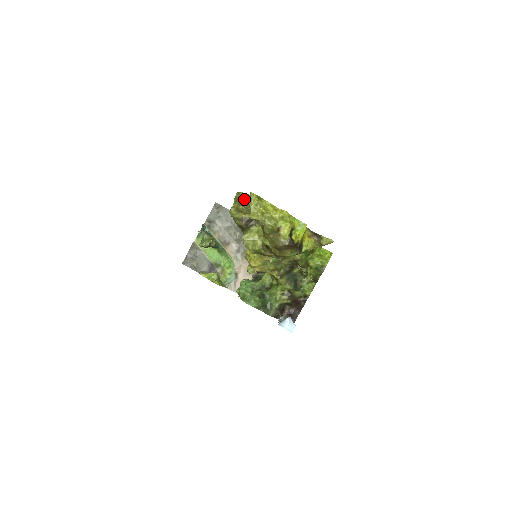
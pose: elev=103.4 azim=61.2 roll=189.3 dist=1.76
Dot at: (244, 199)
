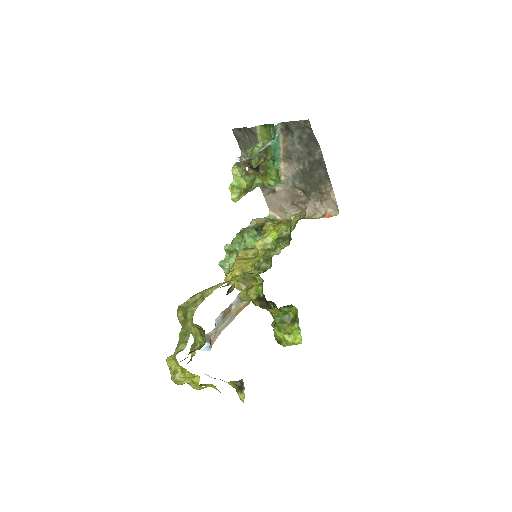
Dot at: (188, 328)
